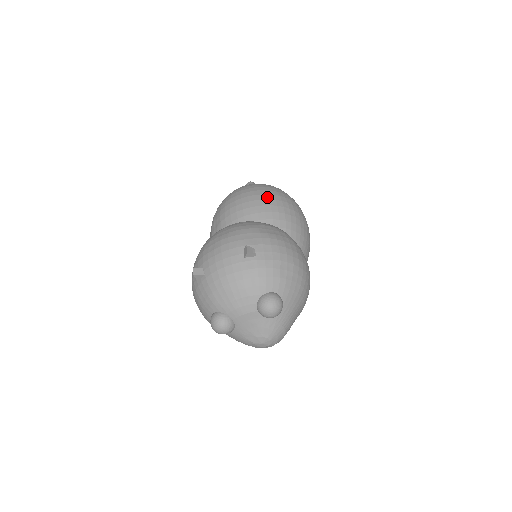
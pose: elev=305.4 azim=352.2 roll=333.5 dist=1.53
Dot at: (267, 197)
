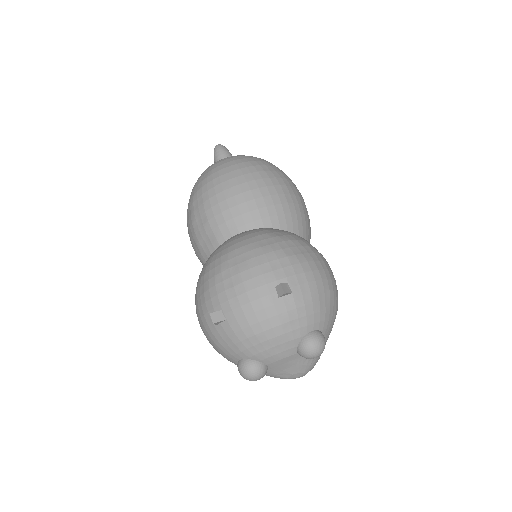
Dot at: (263, 183)
